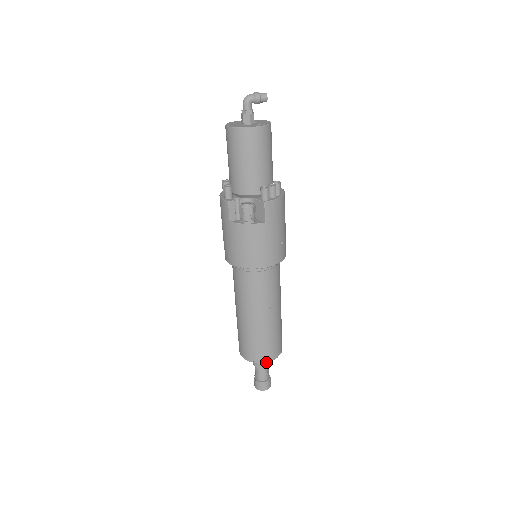
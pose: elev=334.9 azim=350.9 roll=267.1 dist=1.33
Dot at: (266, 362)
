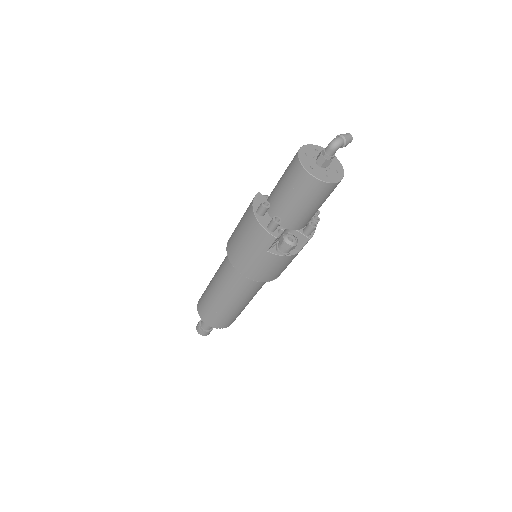
Dot at: occluded
